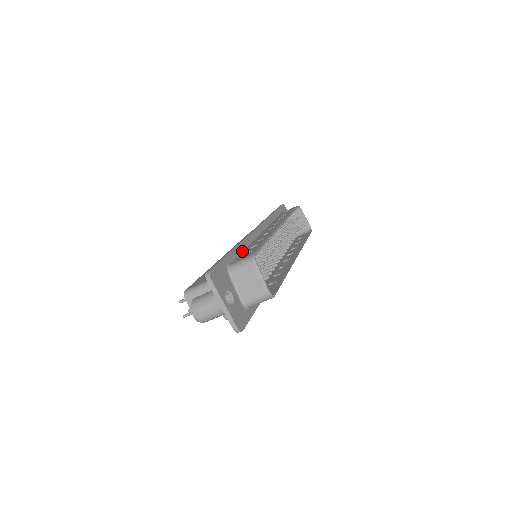
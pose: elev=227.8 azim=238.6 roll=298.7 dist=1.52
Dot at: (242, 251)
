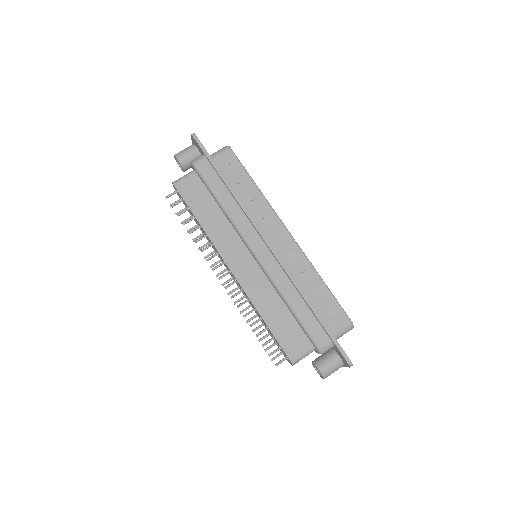
Dot at: occluded
